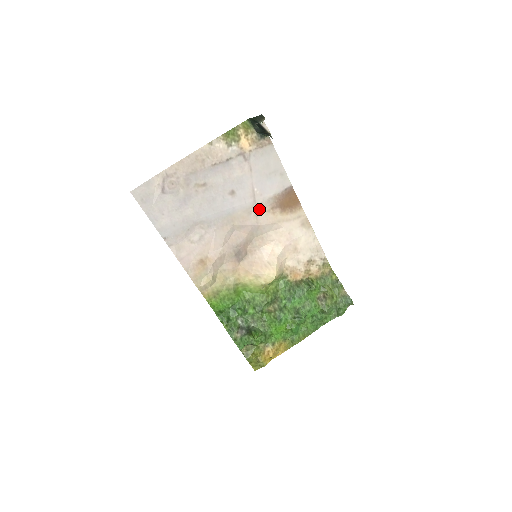
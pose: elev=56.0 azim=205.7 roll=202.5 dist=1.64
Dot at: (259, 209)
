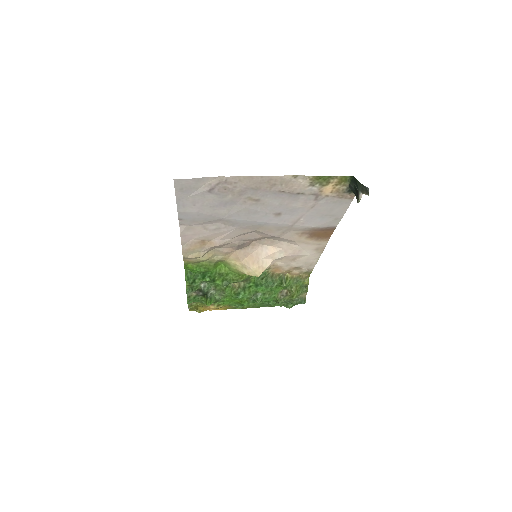
Dot at: (290, 230)
